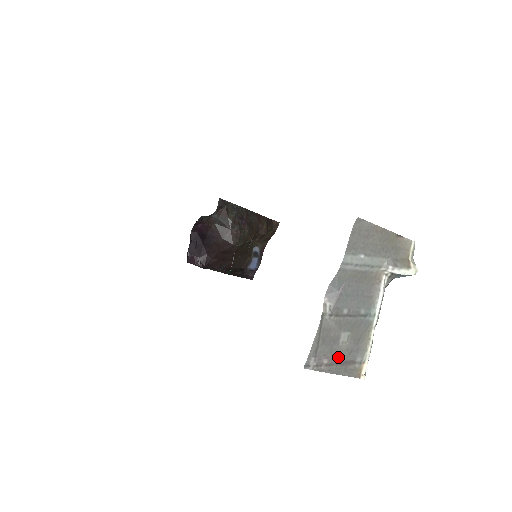
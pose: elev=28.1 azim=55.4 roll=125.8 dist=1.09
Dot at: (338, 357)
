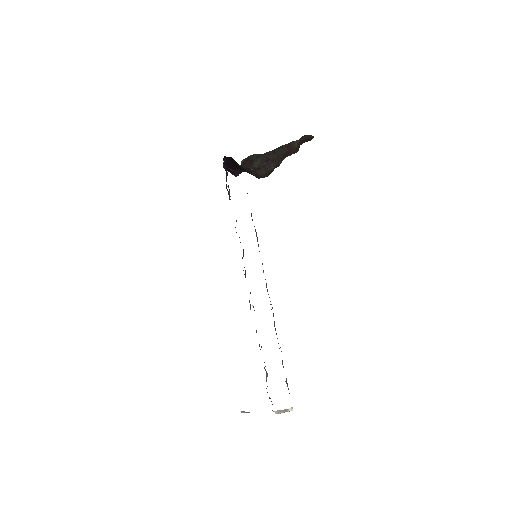
Dot at: occluded
